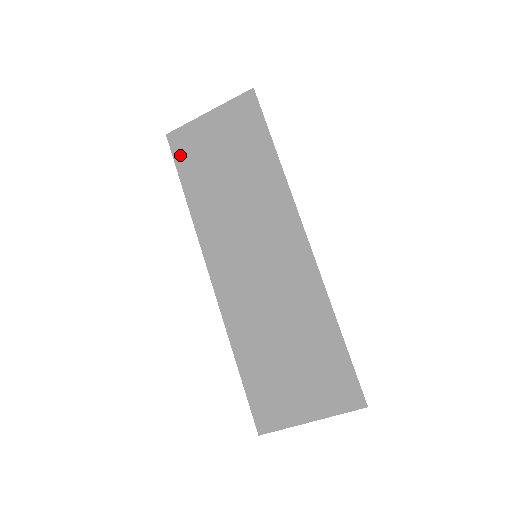
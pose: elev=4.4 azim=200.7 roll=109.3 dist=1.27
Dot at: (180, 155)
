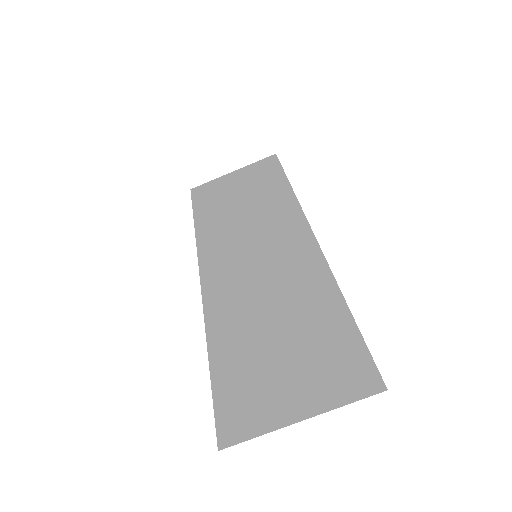
Dot at: (199, 199)
